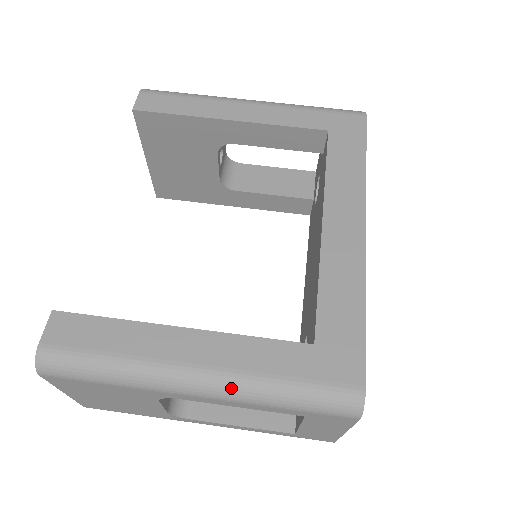
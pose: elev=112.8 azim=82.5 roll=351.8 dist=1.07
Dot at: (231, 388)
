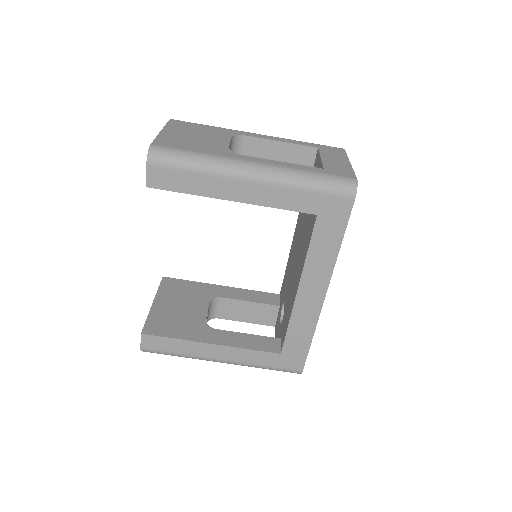
Dot at: occluded
